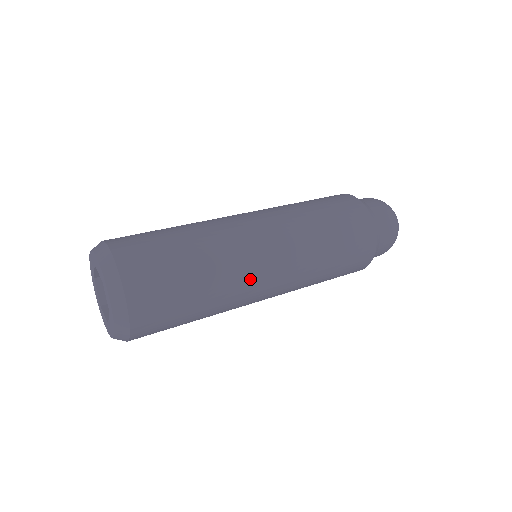
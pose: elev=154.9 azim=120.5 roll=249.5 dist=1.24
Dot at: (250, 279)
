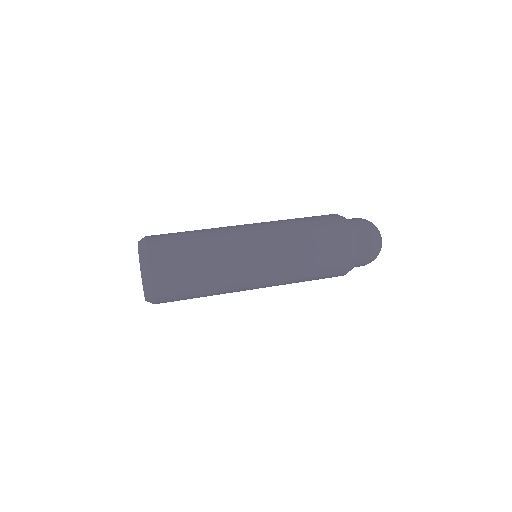
Dot at: (240, 270)
